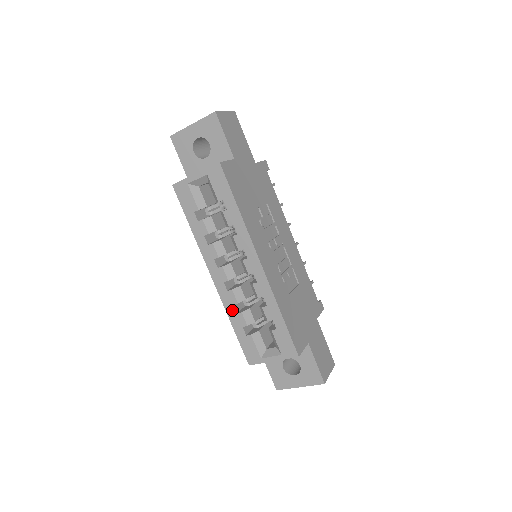
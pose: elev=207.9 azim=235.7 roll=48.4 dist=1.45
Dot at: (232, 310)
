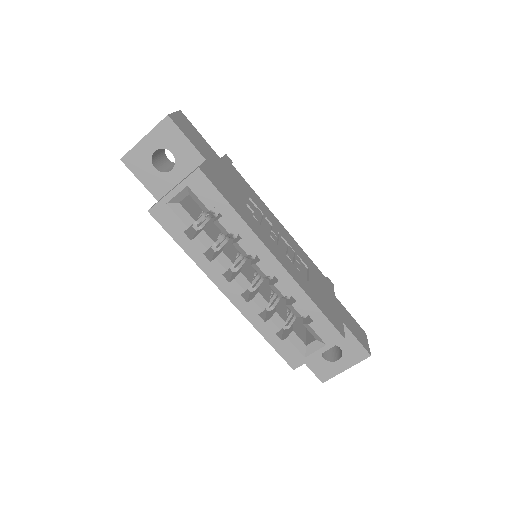
Dot at: (258, 321)
